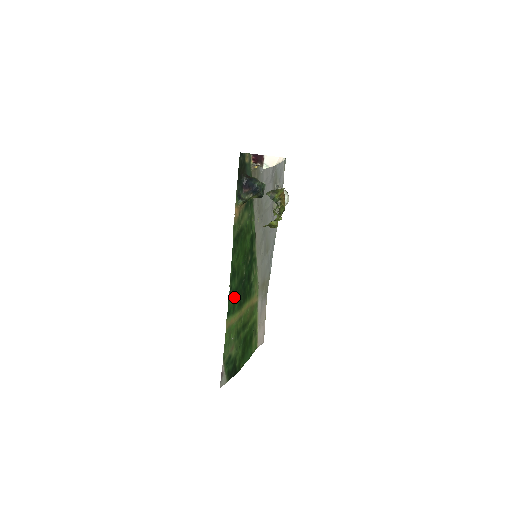
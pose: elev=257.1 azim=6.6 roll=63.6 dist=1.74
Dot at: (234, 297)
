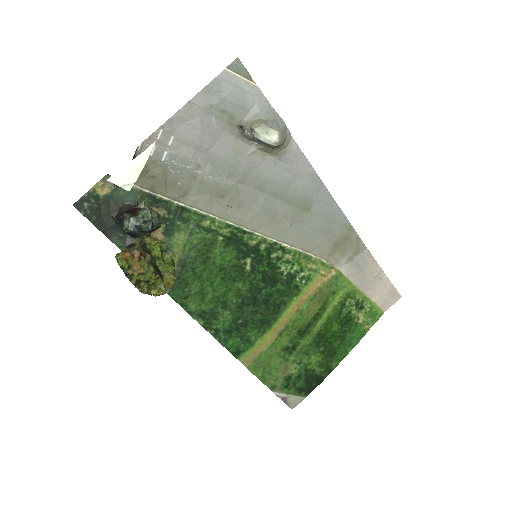
Dot at: (236, 331)
